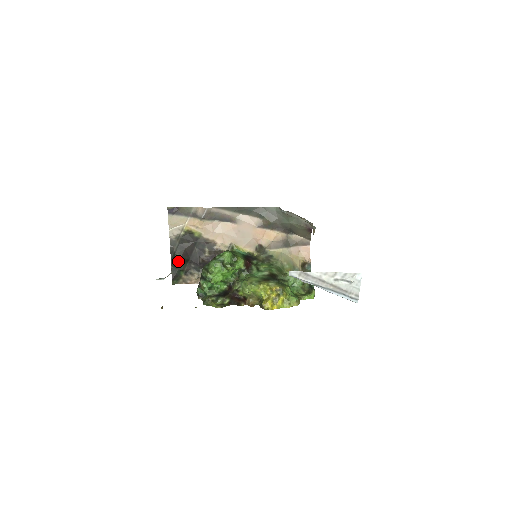
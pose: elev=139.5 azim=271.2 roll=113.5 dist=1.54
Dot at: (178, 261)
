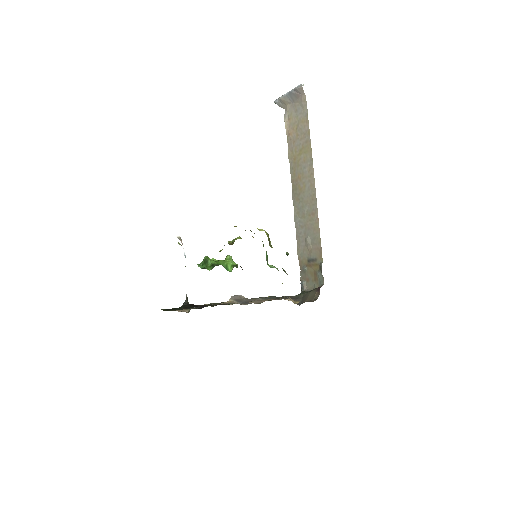
Dot at: (185, 306)
